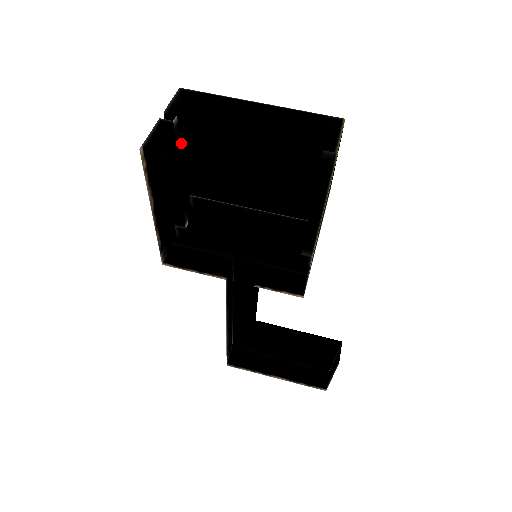
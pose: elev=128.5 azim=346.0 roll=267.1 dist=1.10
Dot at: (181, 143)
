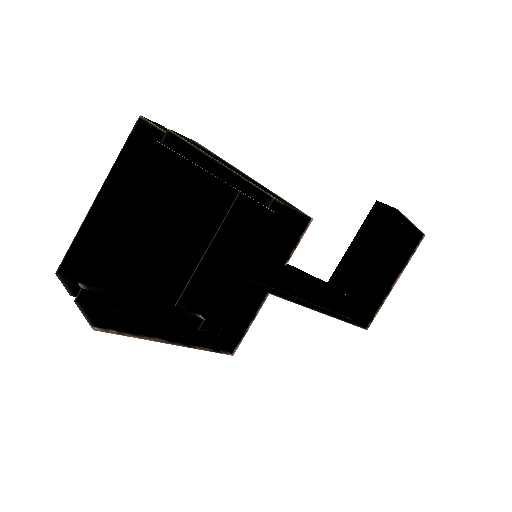
Dot at: occluded
